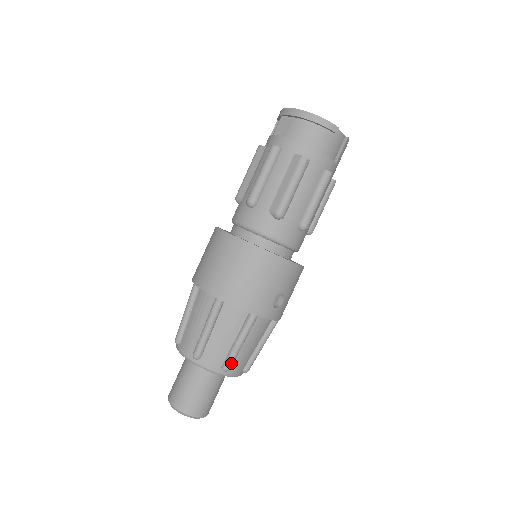
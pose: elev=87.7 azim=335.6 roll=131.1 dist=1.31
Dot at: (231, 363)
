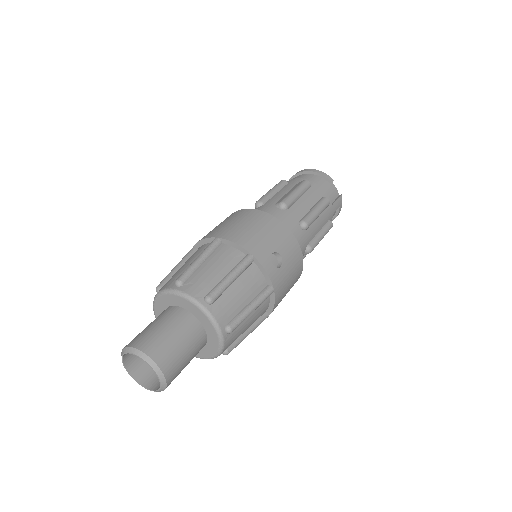
Dot at: (217, 293)
